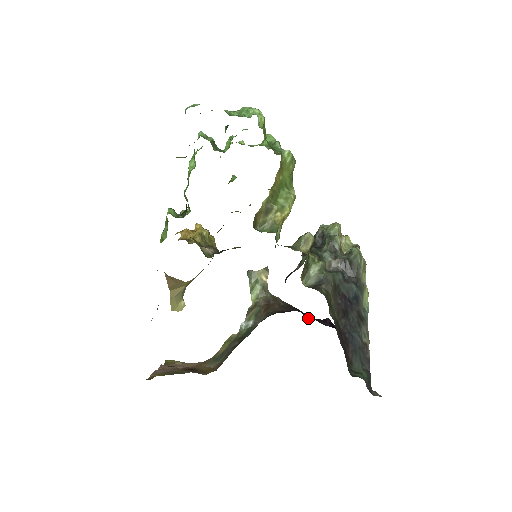
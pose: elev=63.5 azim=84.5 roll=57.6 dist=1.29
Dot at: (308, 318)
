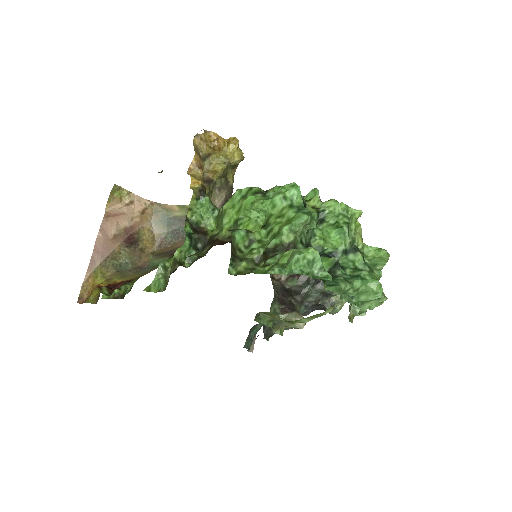
Dot at: occluded
